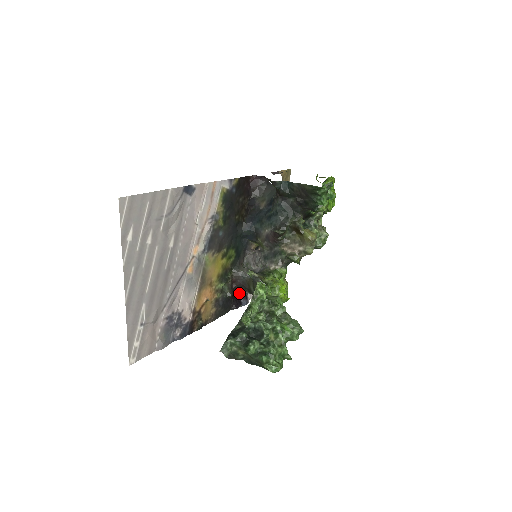
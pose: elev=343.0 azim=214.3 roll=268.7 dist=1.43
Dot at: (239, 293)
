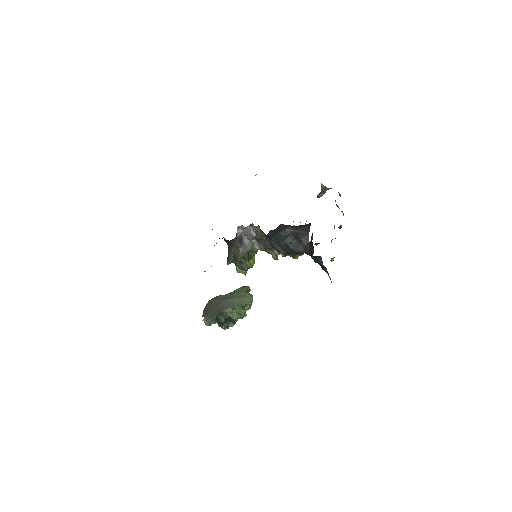
Dot at: occluded
